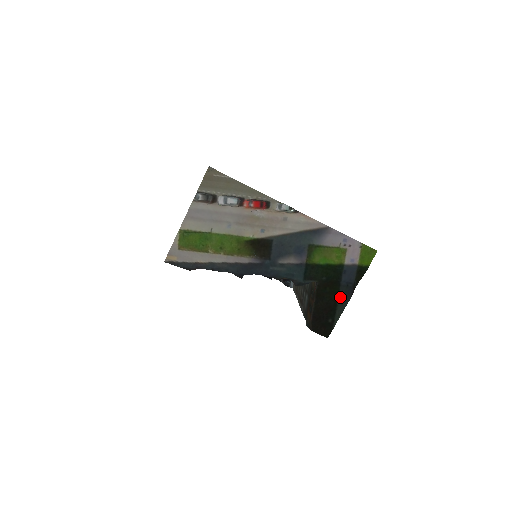
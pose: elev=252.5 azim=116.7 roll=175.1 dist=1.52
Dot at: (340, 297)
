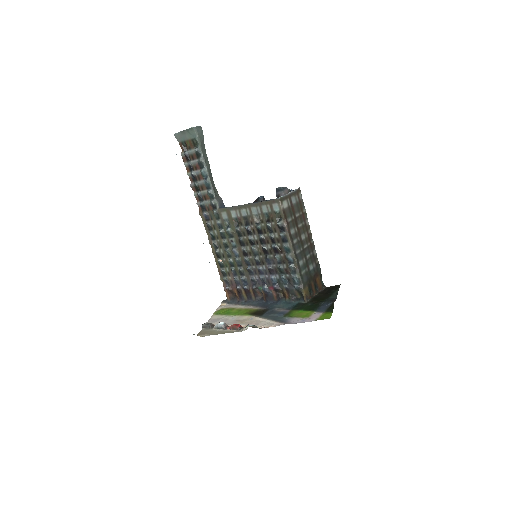
Dot at: (329, 299)
